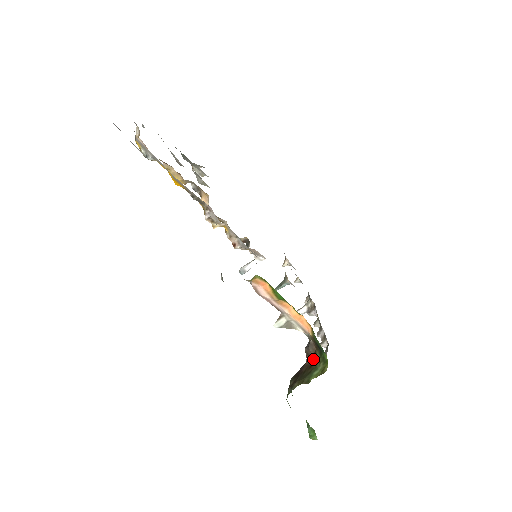
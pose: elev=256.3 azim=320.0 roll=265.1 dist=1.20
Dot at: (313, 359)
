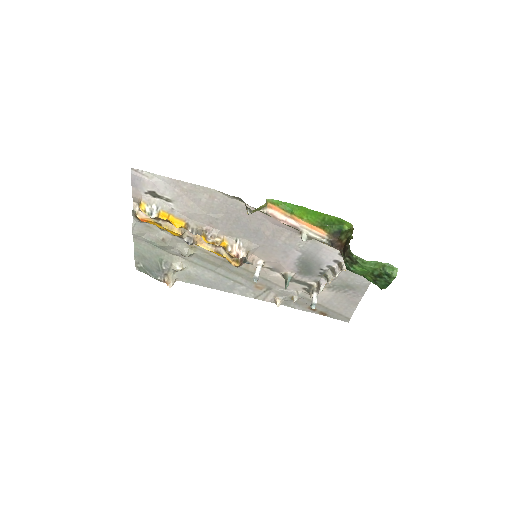
Dot at: (342, 242)
